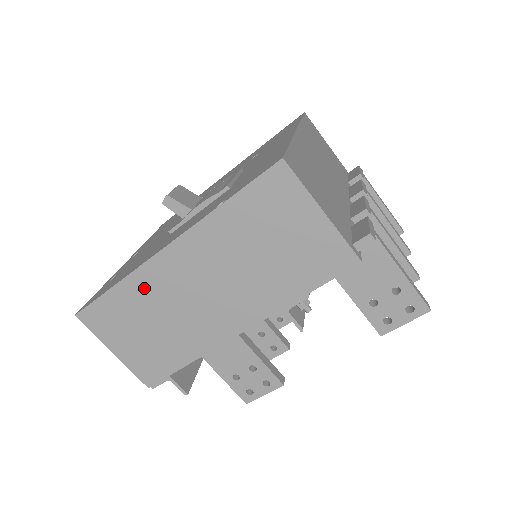
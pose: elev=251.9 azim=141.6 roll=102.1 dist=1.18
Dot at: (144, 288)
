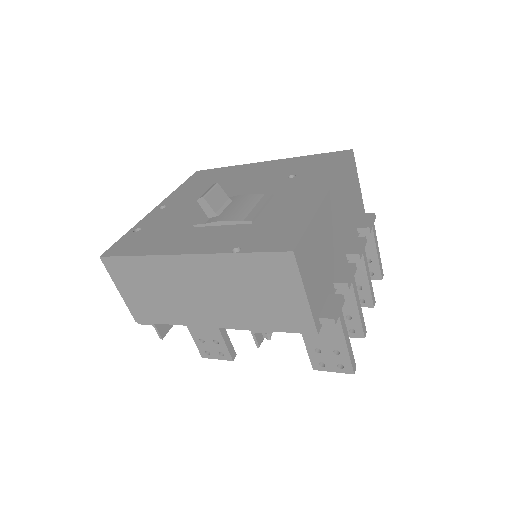
Dot at: (158, 268)
